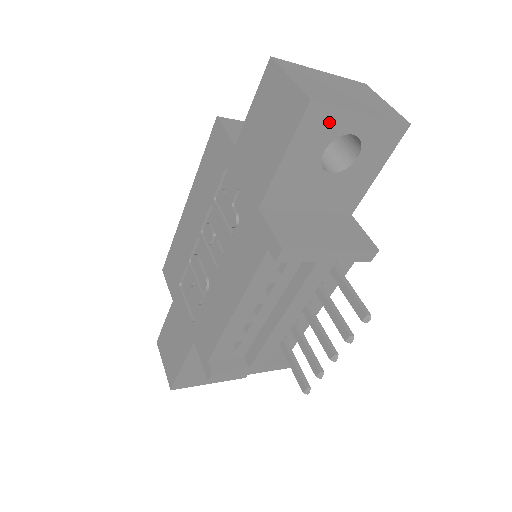
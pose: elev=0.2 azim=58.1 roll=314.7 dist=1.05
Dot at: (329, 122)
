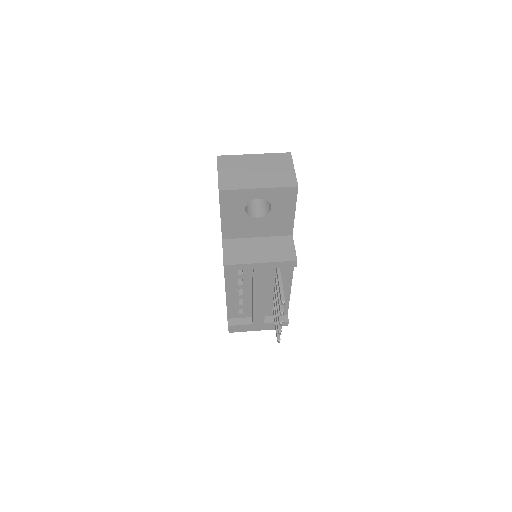
Dot at: (238, 197)
